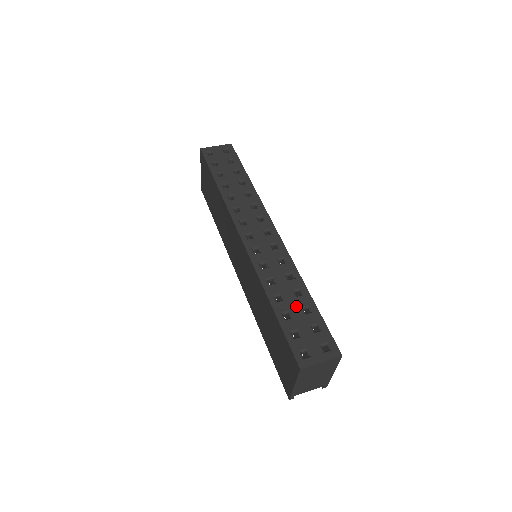
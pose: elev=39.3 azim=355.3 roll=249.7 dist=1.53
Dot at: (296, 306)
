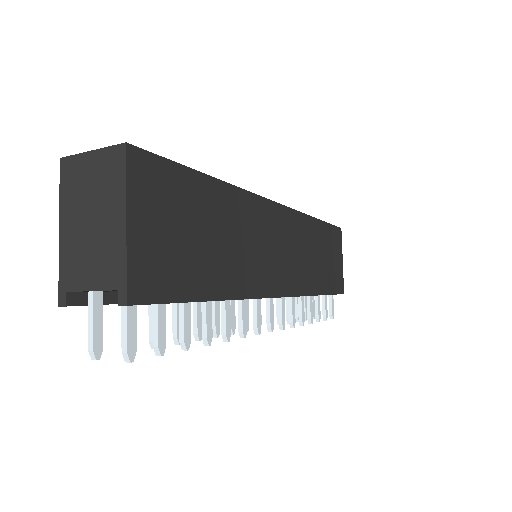
Dot at: occluded
